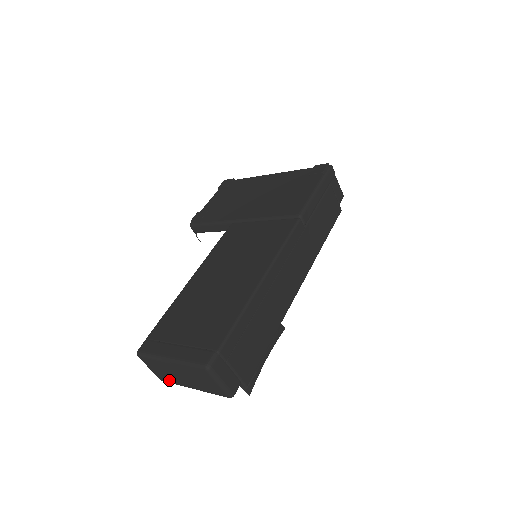
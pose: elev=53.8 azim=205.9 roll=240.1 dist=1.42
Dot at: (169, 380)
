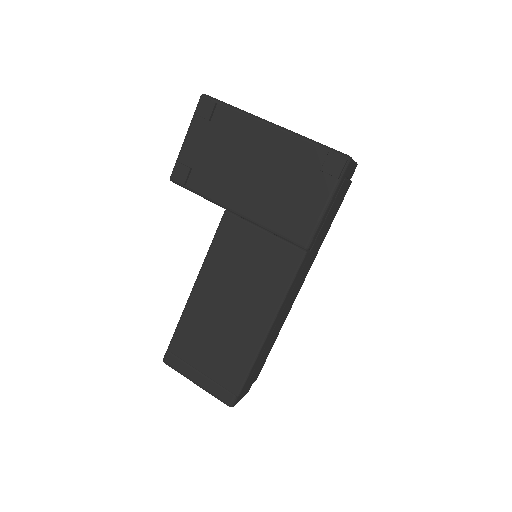
Dot at: occluded
